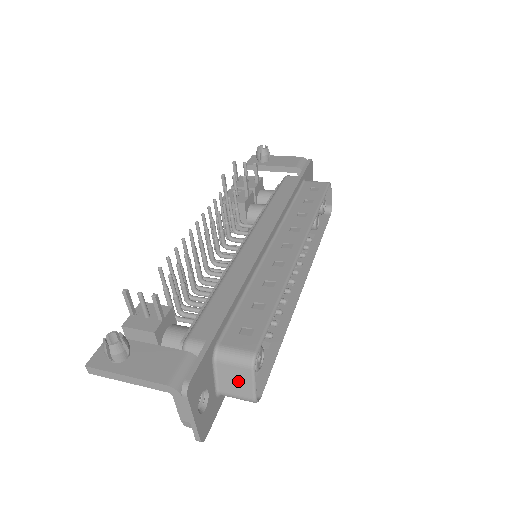
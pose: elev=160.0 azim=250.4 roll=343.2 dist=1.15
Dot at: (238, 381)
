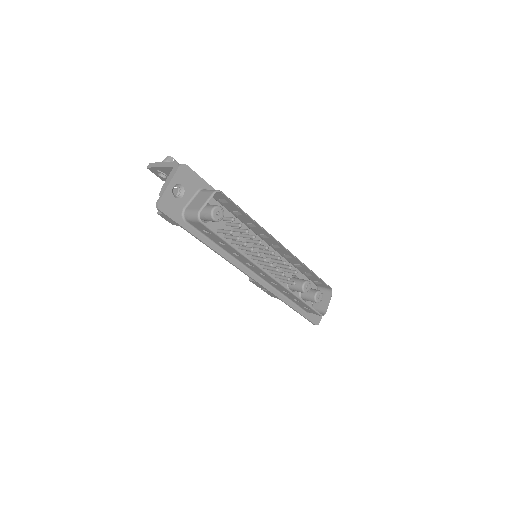
Dot at: (201, 201)
